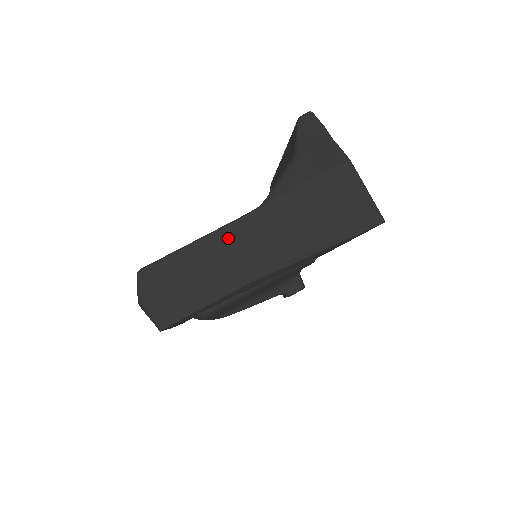
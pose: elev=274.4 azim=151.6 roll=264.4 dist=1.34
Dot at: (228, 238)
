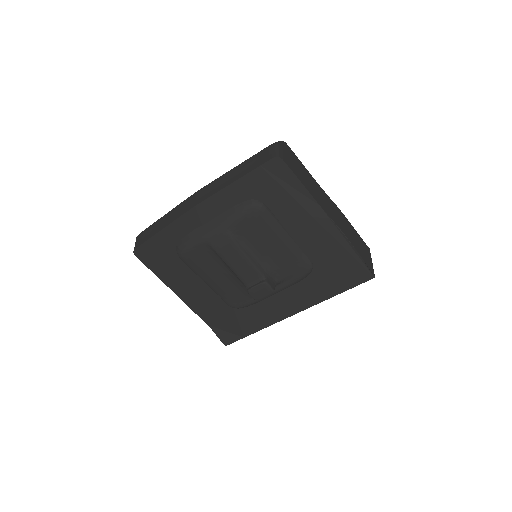
Dot at: (320, 190)
